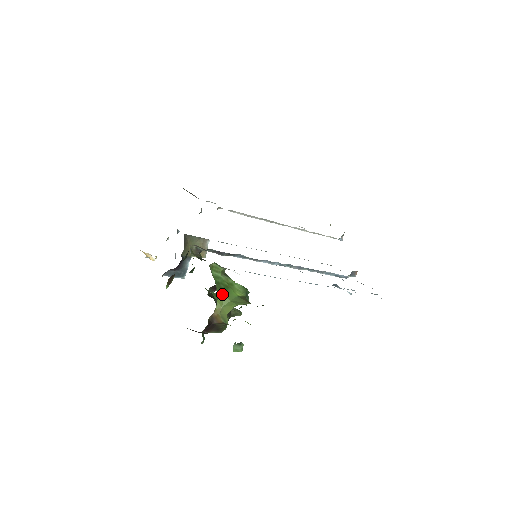
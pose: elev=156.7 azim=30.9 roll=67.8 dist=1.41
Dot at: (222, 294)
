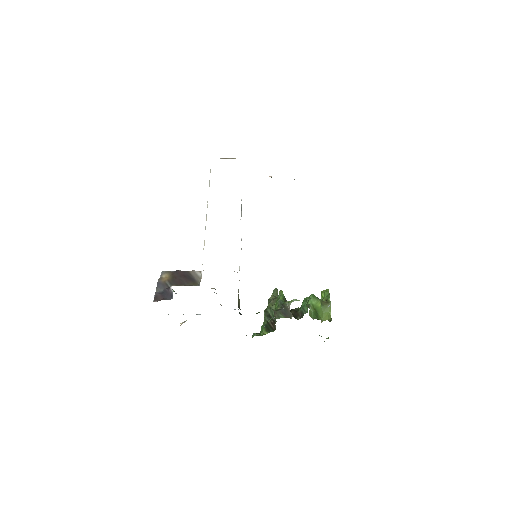
Dot at: (319, 317)
